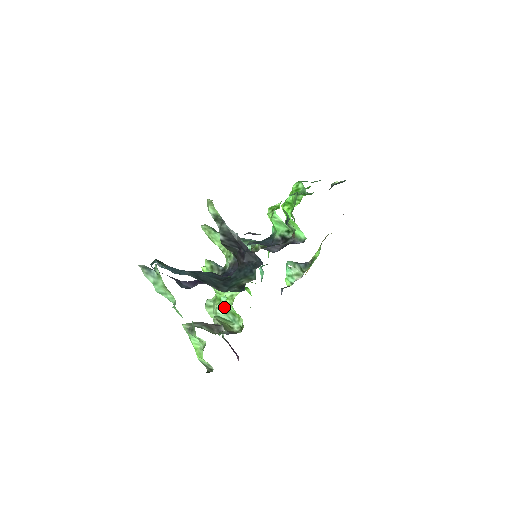
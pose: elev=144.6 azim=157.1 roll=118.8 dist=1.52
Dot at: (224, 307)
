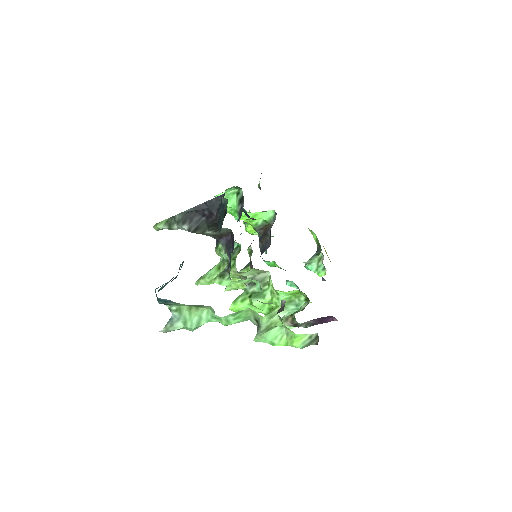
Dot at: (277, 307)
